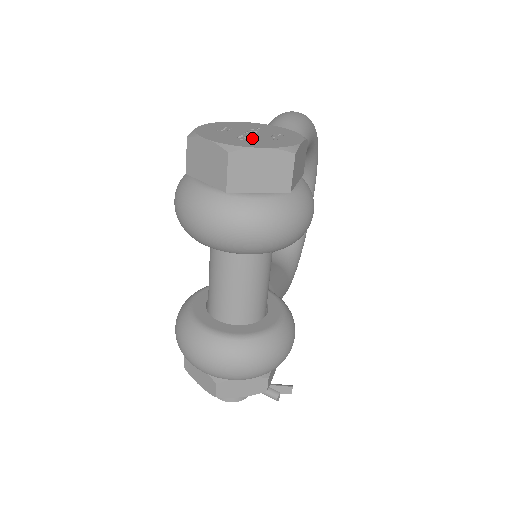
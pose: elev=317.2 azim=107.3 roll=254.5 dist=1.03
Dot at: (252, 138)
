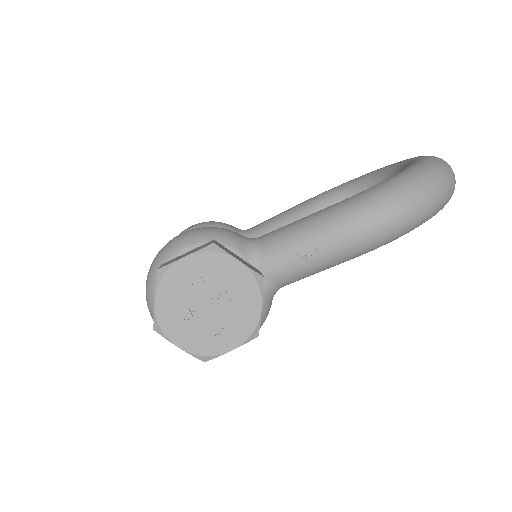
Dot at: (196, 319)
